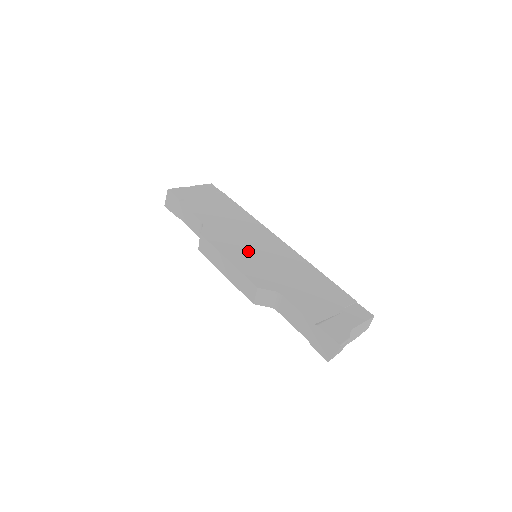
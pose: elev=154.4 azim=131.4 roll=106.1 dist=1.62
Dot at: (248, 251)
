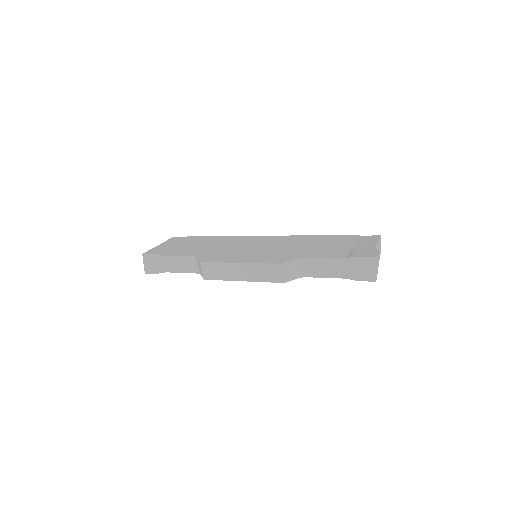
Dot at: (249, 252)
